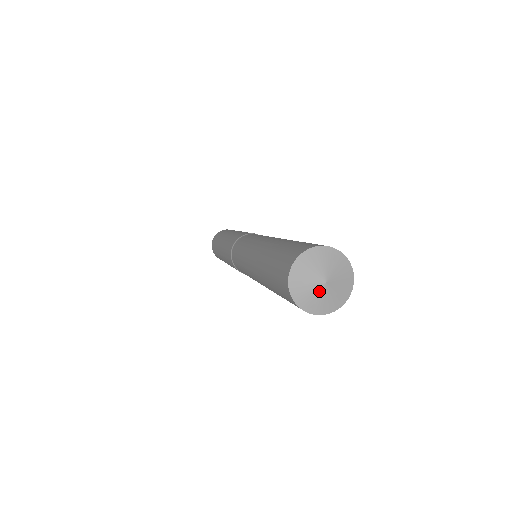
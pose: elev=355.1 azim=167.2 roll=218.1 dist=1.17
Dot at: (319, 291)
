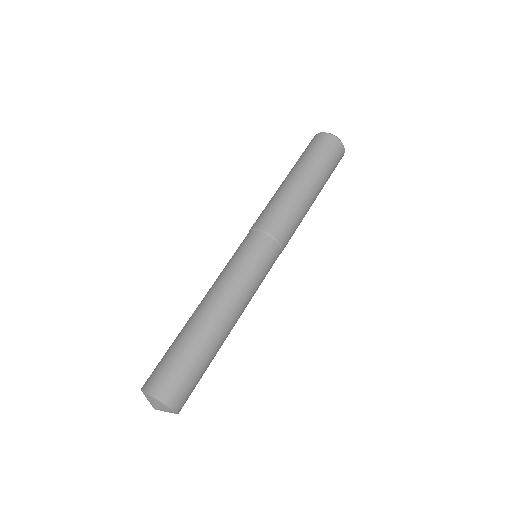
Dot at: occluded
